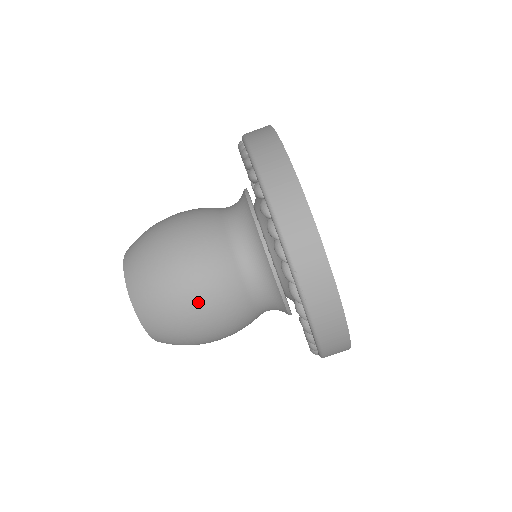
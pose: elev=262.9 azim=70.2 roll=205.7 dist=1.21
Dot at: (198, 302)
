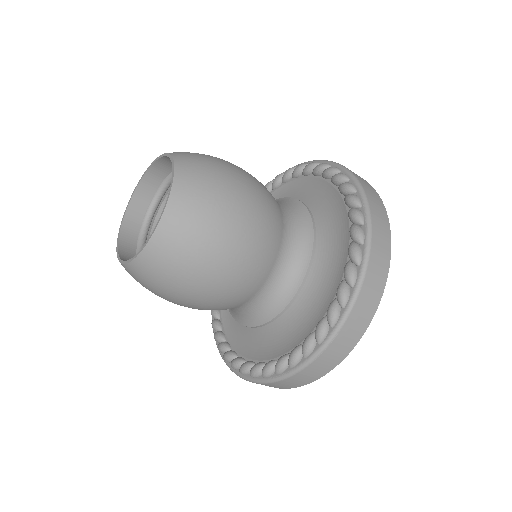
Dot at: occluded
